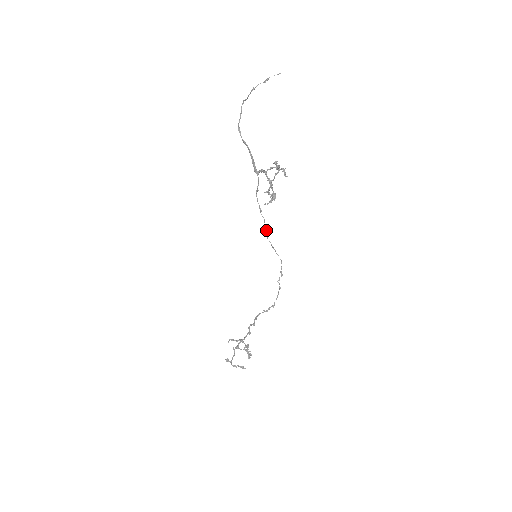
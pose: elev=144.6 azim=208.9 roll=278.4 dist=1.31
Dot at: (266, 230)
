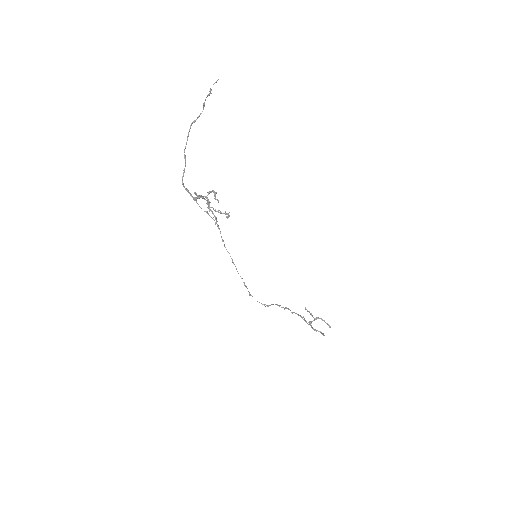
Dot at: (224, 245)
